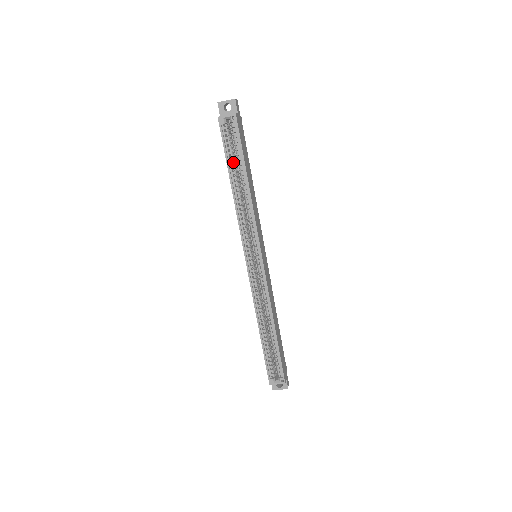
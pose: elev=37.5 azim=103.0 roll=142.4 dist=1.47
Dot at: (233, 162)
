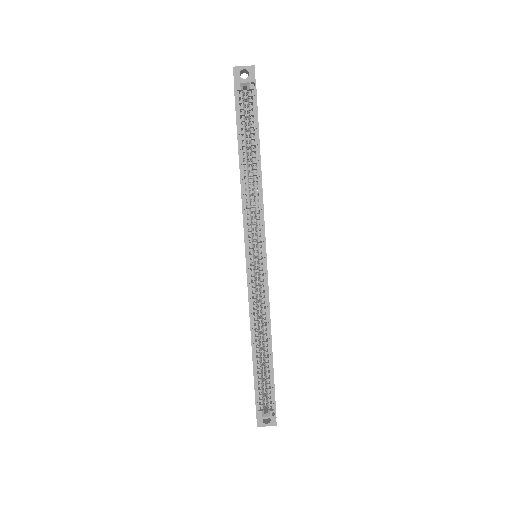
Dot at: (245, 137)
